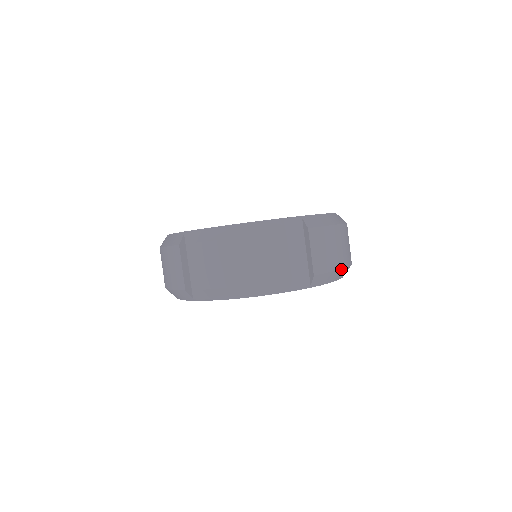
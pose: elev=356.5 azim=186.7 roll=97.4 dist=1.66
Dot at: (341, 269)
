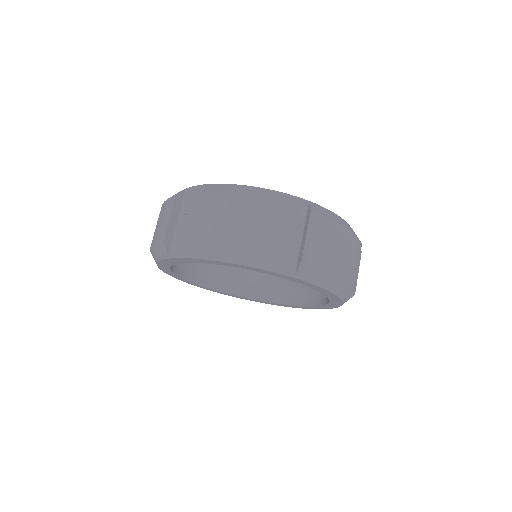
Dot at: occluded
